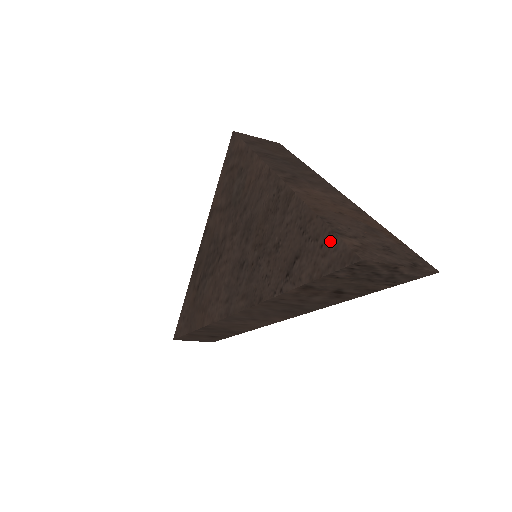
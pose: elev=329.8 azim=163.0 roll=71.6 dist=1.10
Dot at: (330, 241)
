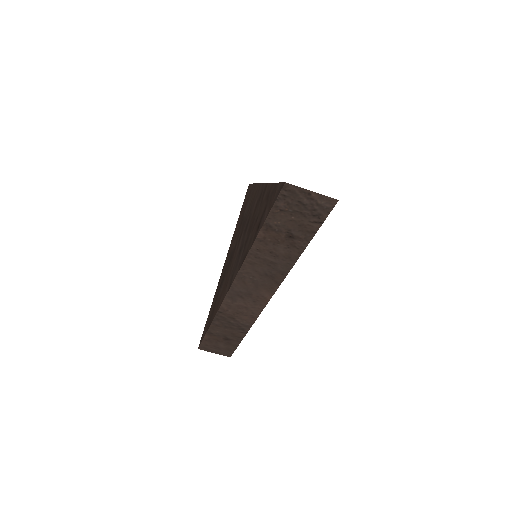
Dot at: (276, 188)
